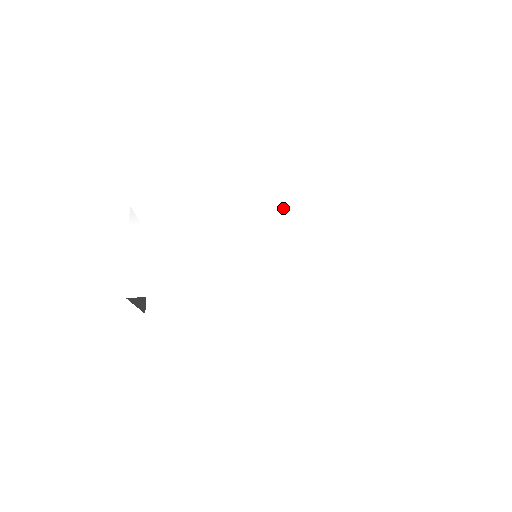
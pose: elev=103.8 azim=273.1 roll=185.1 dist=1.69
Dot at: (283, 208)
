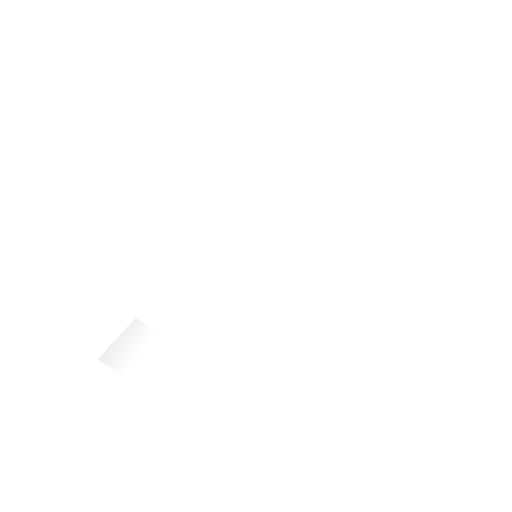
Dot at: (231, 203)
